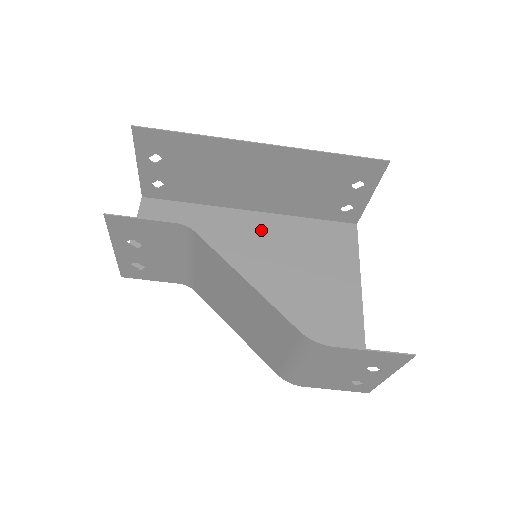
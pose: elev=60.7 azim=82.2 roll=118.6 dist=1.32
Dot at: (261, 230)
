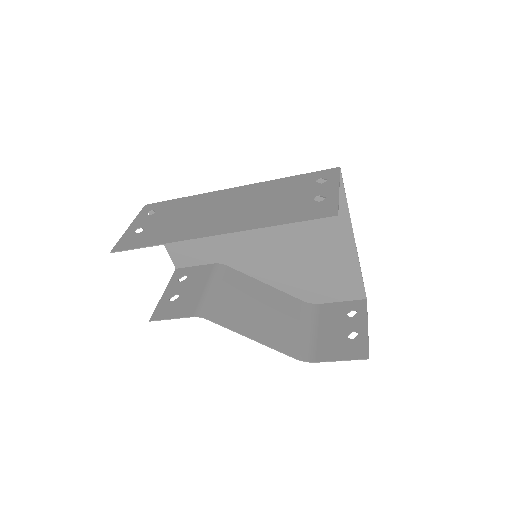
Dot at: occluded
